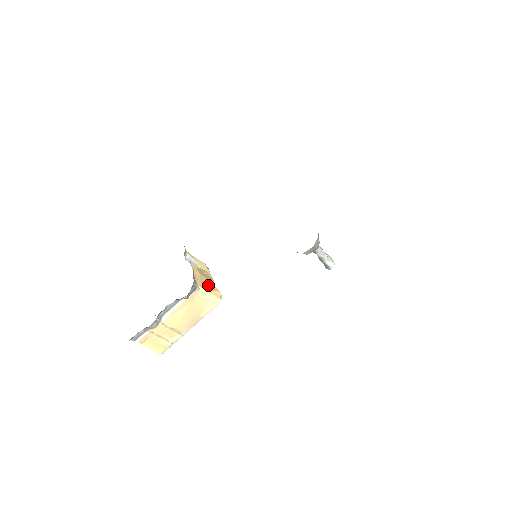
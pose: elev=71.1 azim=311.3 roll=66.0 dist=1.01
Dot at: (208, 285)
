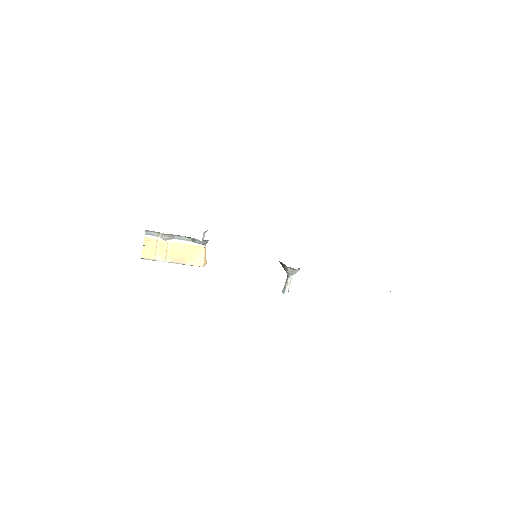
Dot at: occluded
